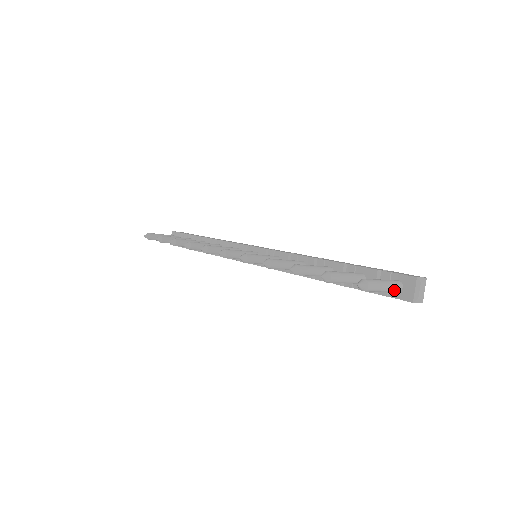
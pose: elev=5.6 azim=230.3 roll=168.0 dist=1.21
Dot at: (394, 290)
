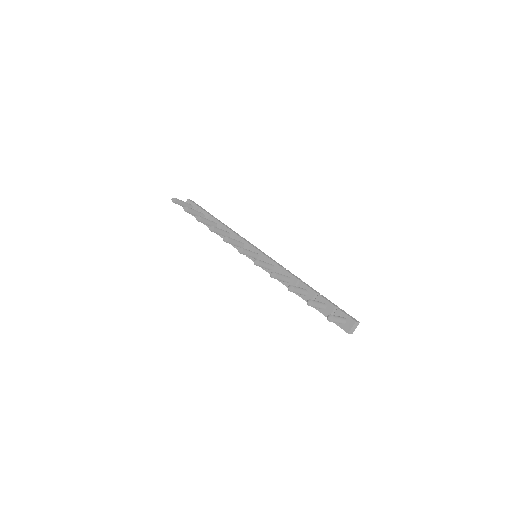
Dot at: (341, 323)
